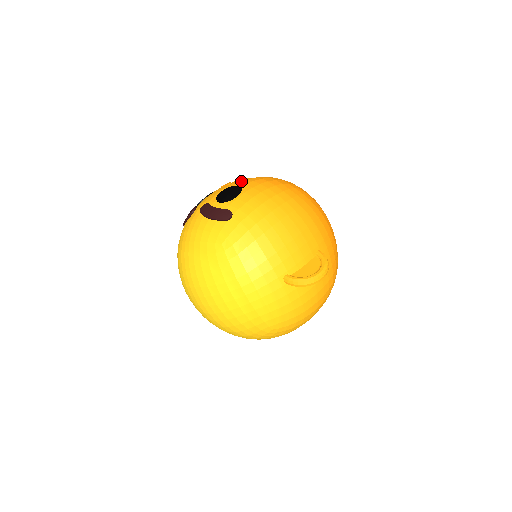
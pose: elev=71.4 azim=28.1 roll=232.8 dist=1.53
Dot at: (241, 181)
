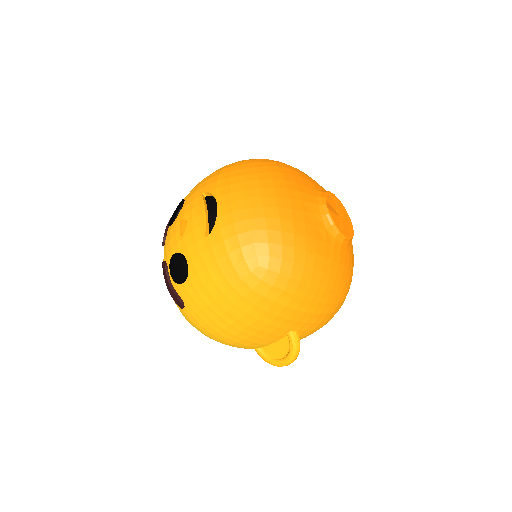
Dot at: (191, 242)
